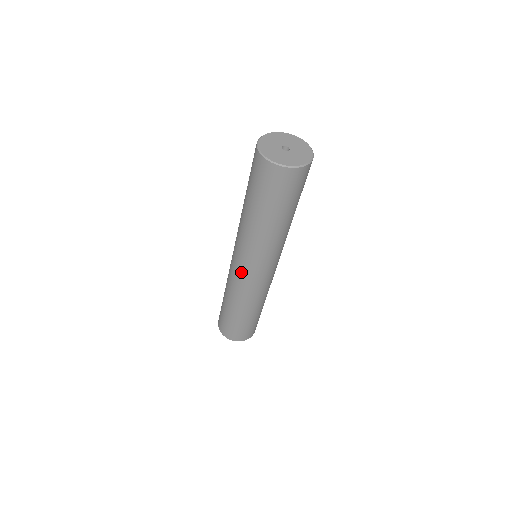
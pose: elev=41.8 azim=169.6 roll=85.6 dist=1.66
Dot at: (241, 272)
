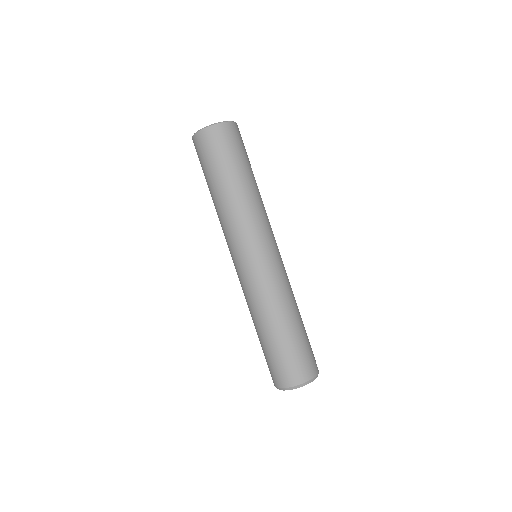
Dot at: (260, 261)
